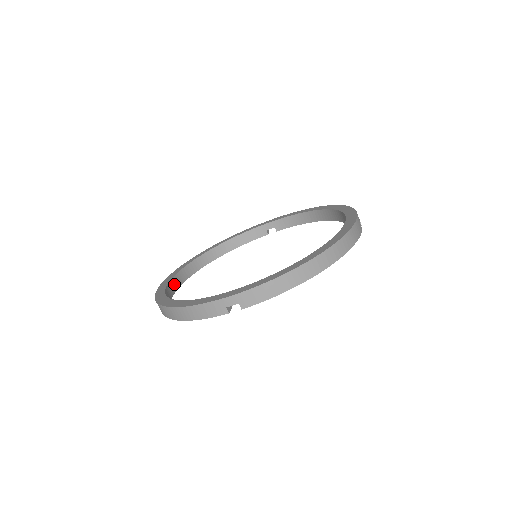
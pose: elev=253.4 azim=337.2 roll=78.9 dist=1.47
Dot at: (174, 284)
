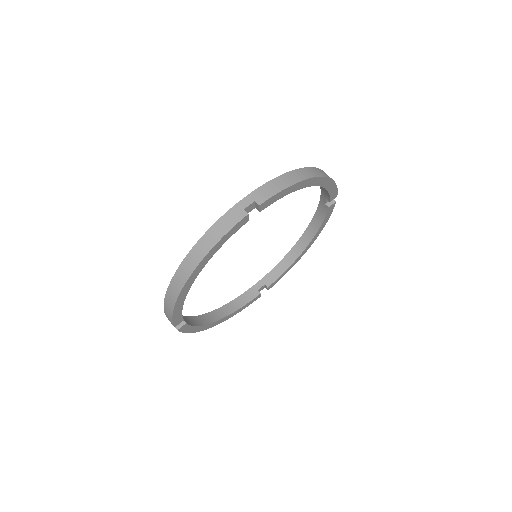
Dot at: occluded
